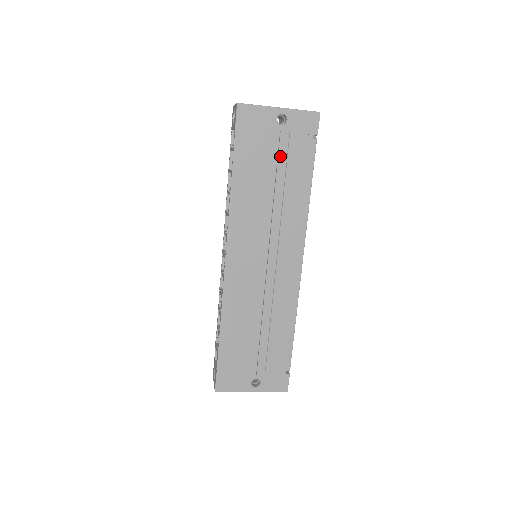
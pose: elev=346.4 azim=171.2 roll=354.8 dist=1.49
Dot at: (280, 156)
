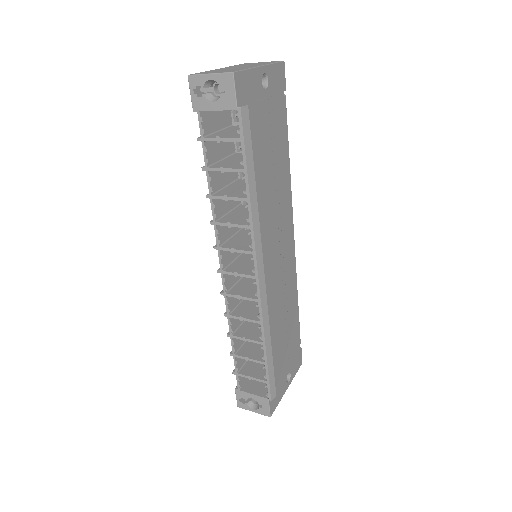
Dot at: (270, 129)
